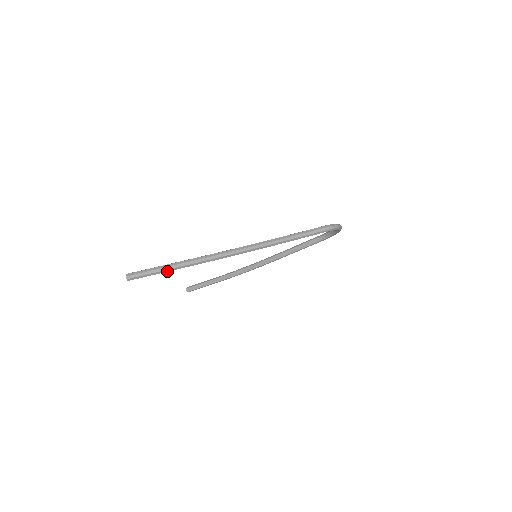
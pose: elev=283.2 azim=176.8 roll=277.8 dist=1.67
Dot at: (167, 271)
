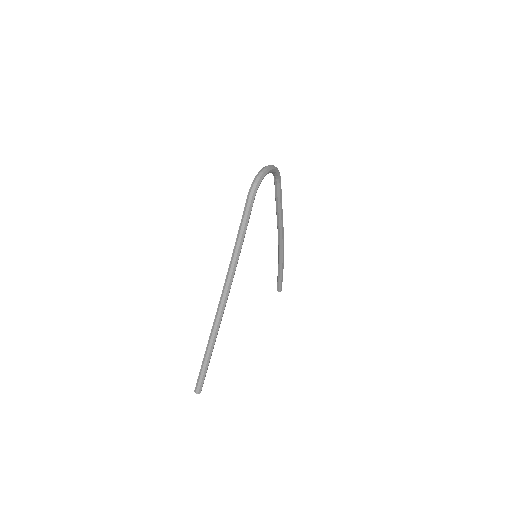
Dot at: (208, 363)
